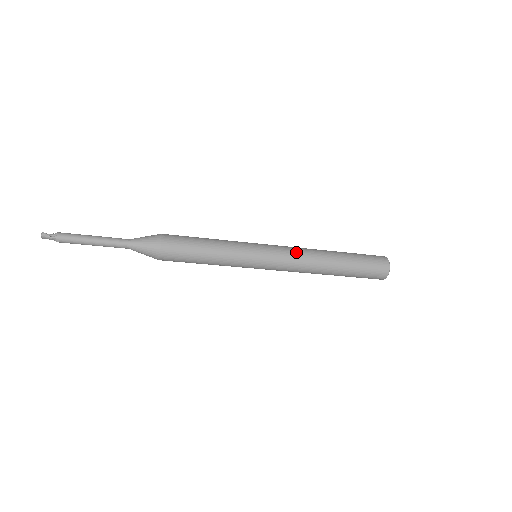
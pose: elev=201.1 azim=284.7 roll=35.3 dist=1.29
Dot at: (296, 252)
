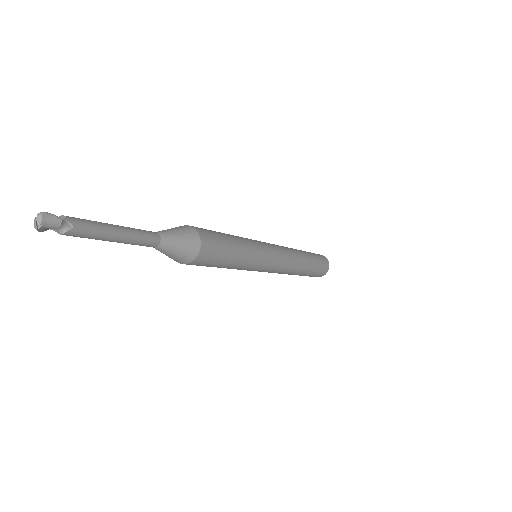
Dot at: (280, 246)
